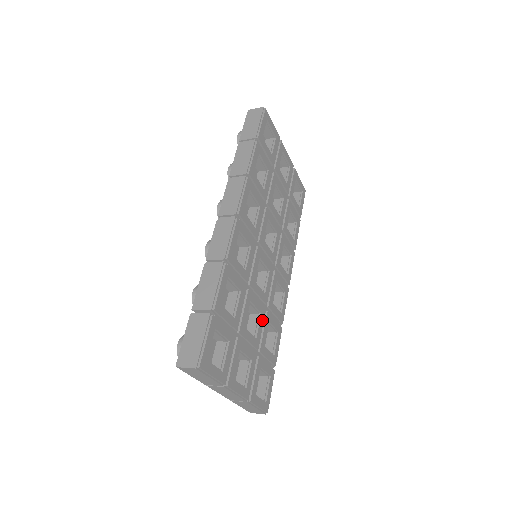
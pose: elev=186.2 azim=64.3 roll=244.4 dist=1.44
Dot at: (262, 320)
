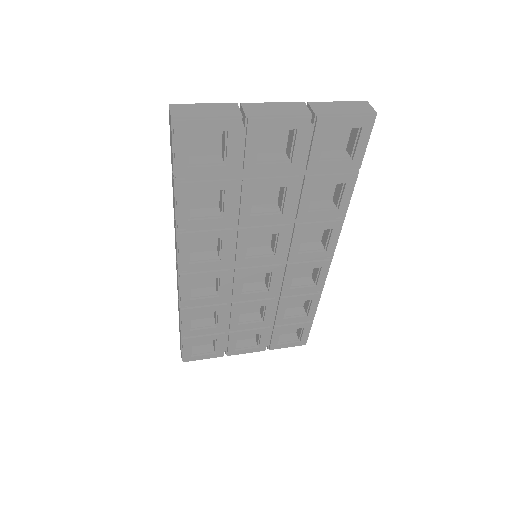
Dot at: (271, 308)
